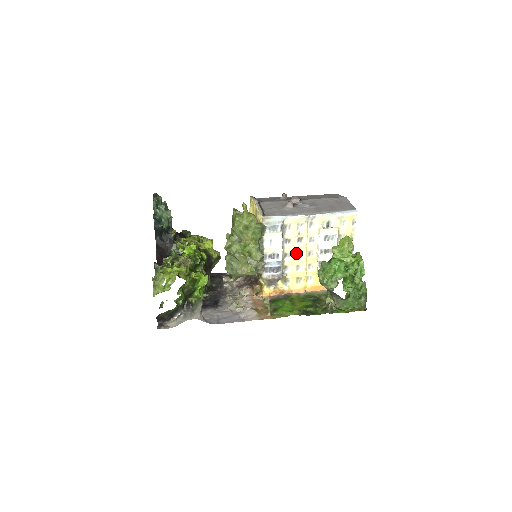
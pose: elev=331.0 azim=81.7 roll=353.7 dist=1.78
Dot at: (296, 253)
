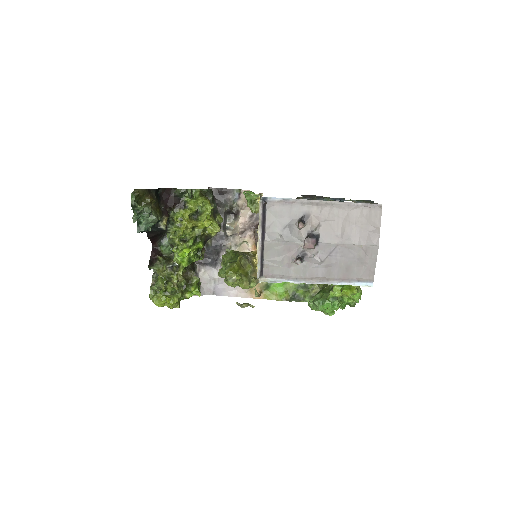
Dot at: occluded
